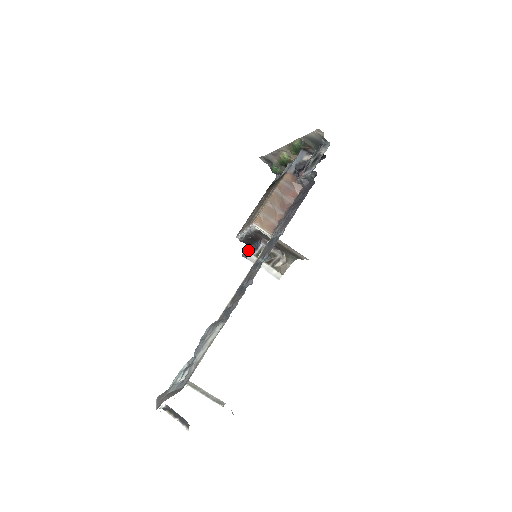
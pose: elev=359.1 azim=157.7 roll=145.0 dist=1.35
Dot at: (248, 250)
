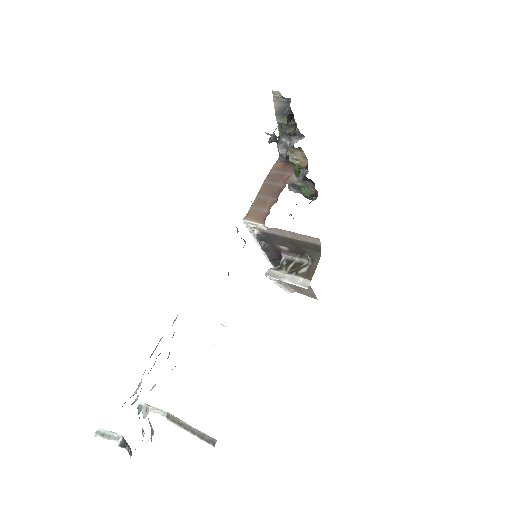
Dot at: occluded
